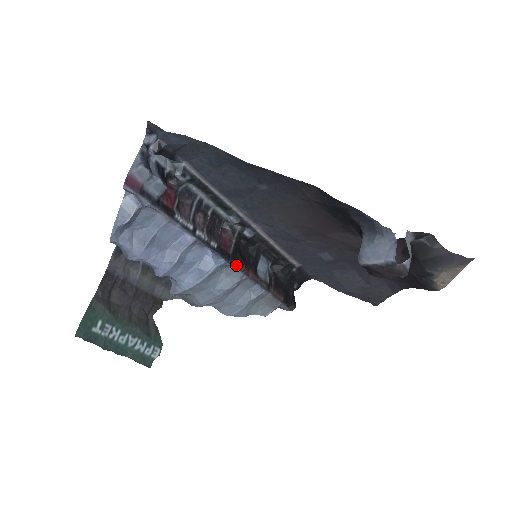
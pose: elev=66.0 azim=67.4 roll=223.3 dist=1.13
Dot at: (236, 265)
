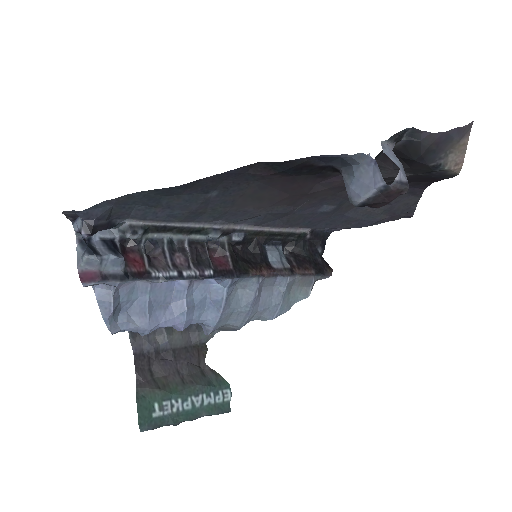
Dot at: (244, 275)
